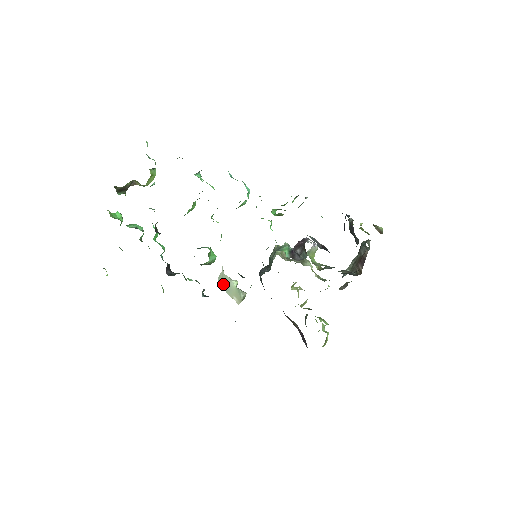
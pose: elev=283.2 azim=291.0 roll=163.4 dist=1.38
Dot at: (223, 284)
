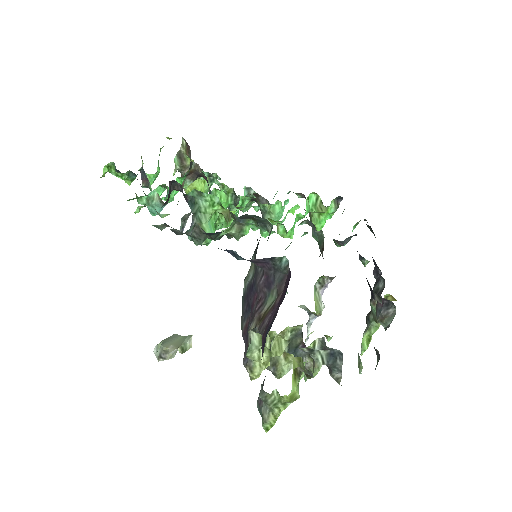
Dot at: (164, 340)
